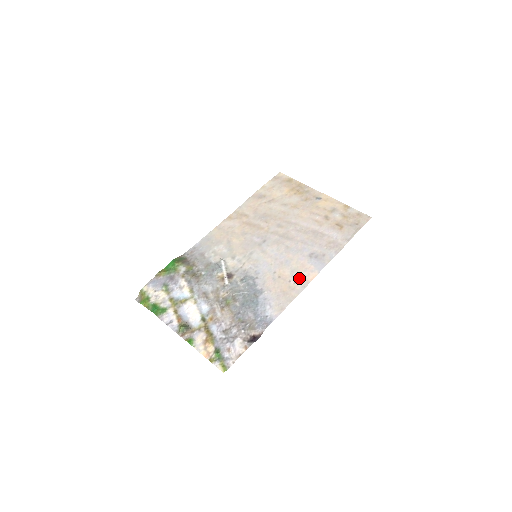
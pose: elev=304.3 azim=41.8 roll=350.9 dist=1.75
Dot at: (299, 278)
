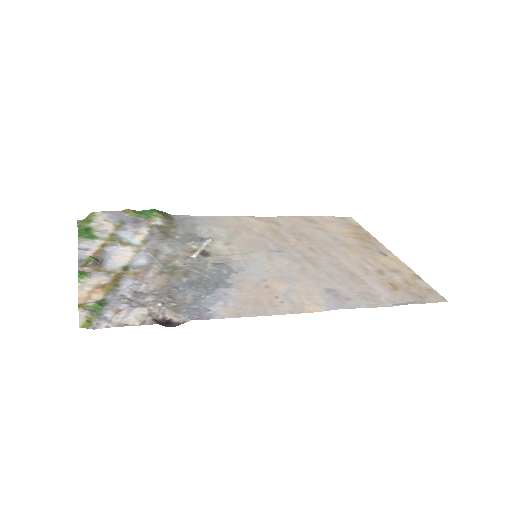
Dot at: (293, 301)
